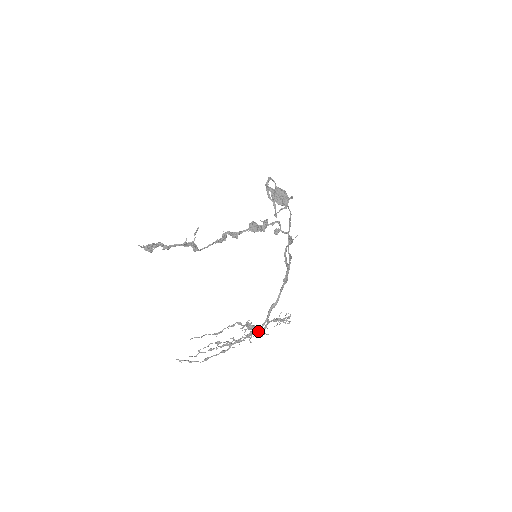
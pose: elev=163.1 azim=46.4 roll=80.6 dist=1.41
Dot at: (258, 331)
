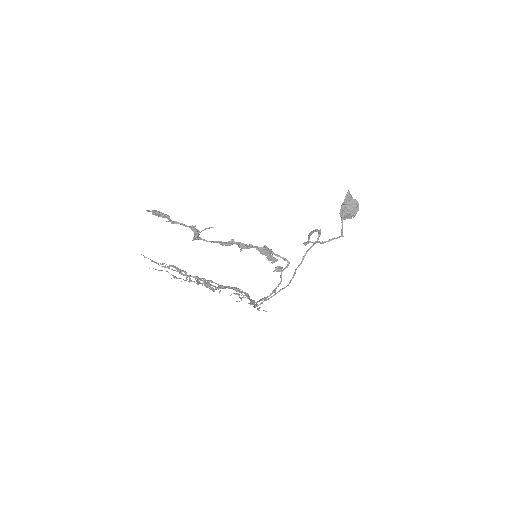
Dot at: (212, 289)
